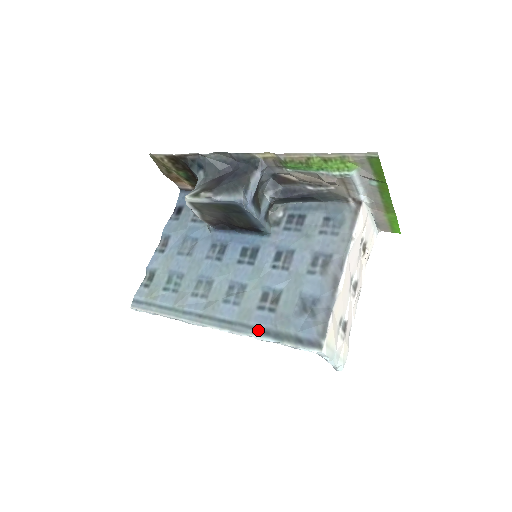
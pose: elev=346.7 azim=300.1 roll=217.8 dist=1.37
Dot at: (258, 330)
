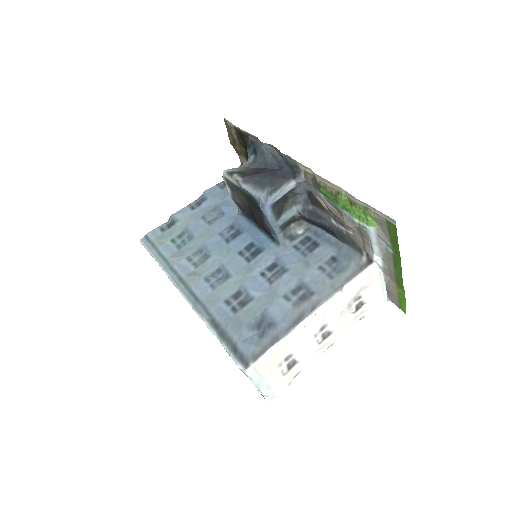
Dot at: (212, 319)
